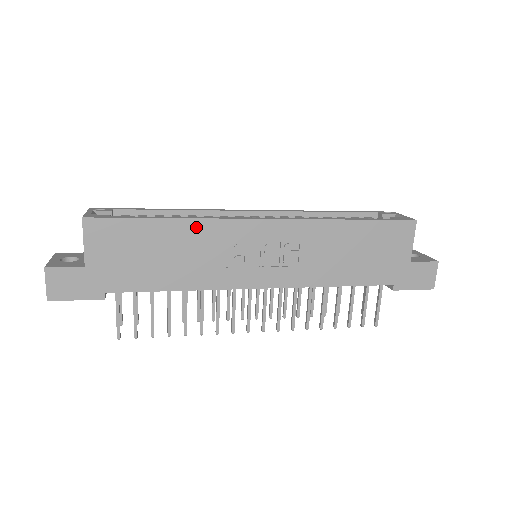
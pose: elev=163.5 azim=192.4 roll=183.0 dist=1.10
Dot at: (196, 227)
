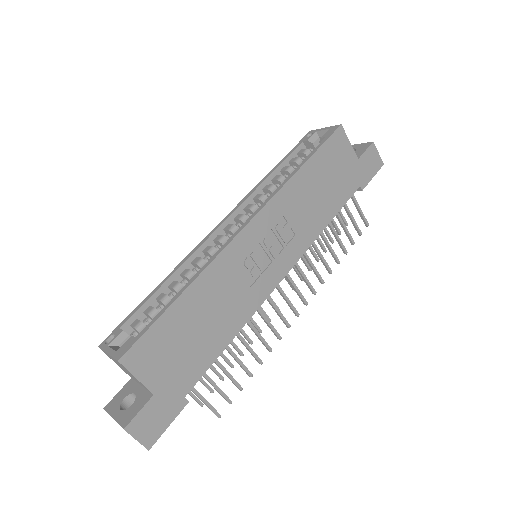
Dot at: (207, 279)
